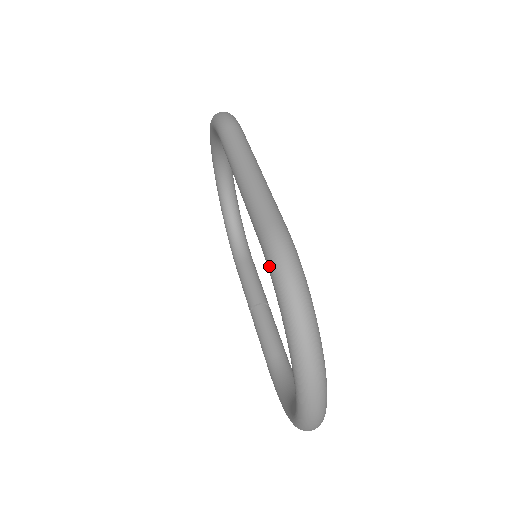
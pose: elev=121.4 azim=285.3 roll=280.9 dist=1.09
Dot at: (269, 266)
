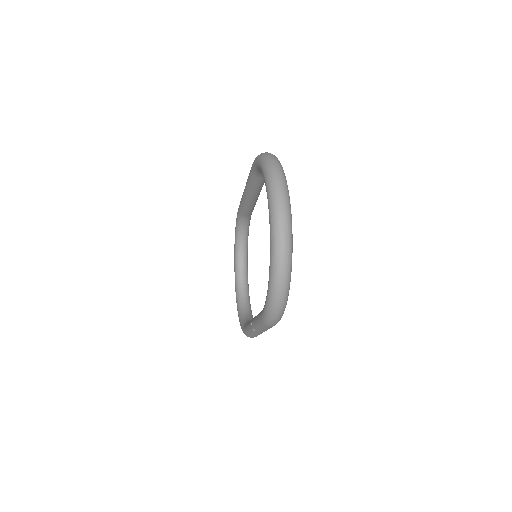
Dot at: (254, 161)
